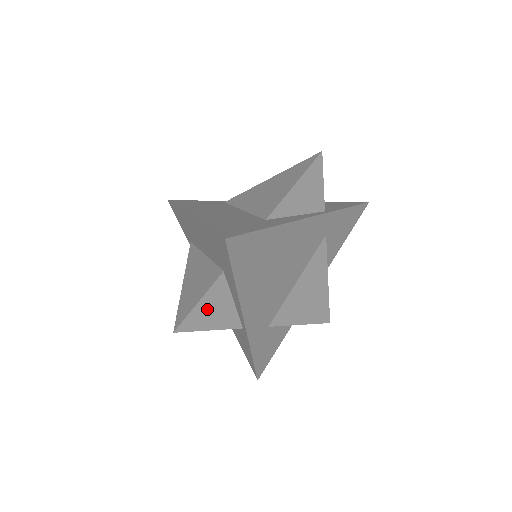
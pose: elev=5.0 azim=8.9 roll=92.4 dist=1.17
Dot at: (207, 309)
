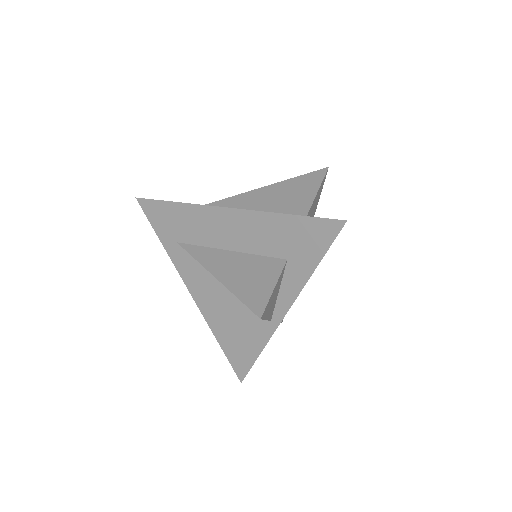
Dot at: (273, 297)
